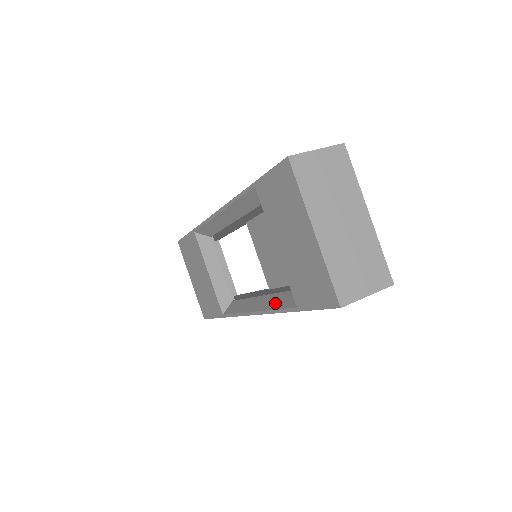
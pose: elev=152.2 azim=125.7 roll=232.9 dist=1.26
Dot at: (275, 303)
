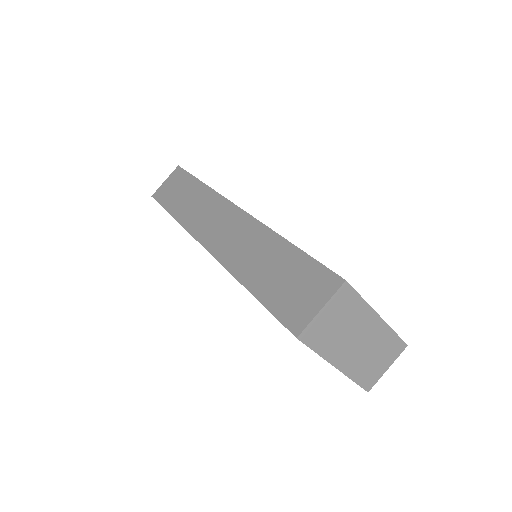
Dot at: occluded
